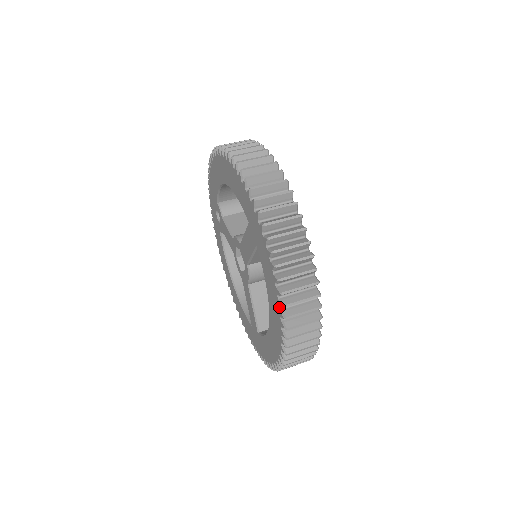
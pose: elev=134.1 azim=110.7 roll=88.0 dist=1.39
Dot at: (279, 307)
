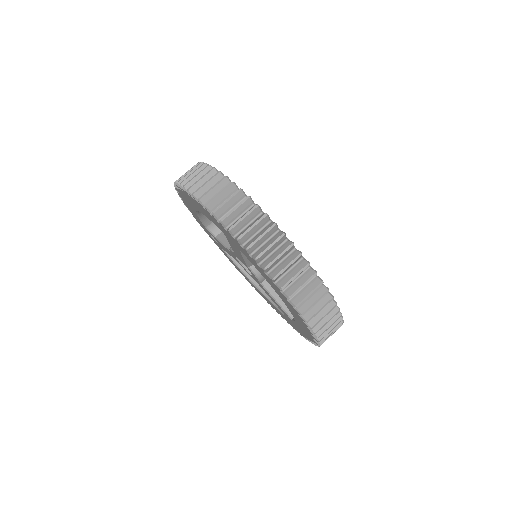
Dot at: (280, 291)
